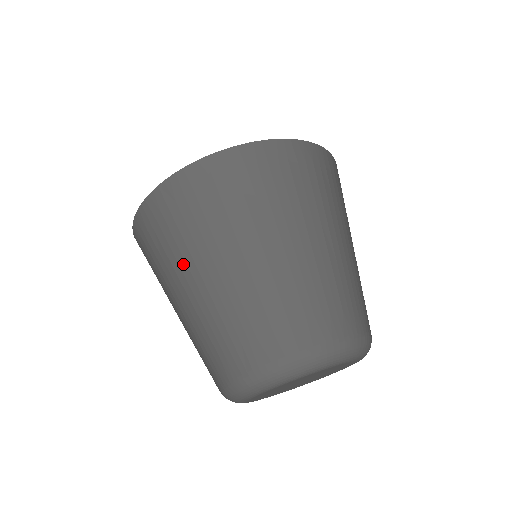
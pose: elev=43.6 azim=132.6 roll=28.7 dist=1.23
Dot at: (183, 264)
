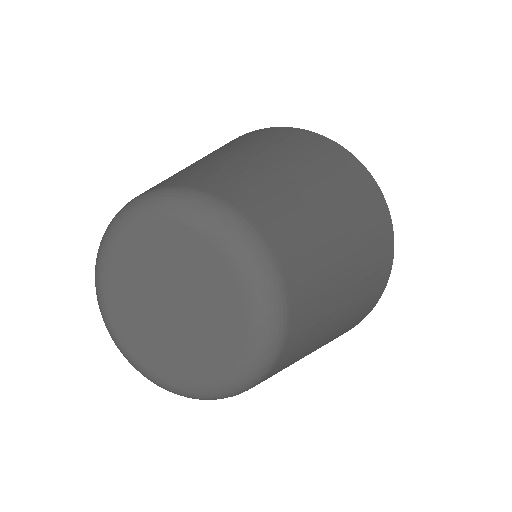
Dot at: occluded
